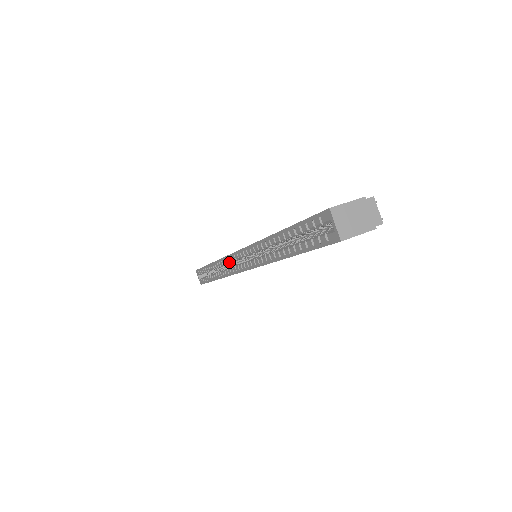
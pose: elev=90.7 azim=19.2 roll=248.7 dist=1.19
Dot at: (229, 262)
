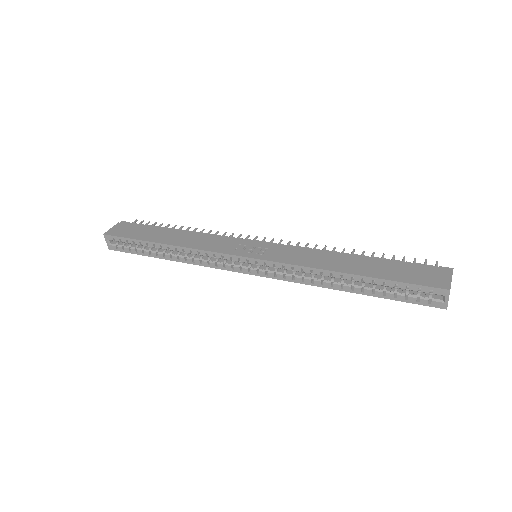
Dot at: (218, 258)
